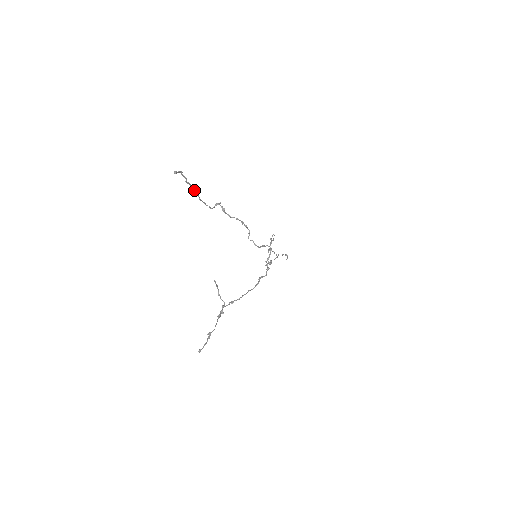
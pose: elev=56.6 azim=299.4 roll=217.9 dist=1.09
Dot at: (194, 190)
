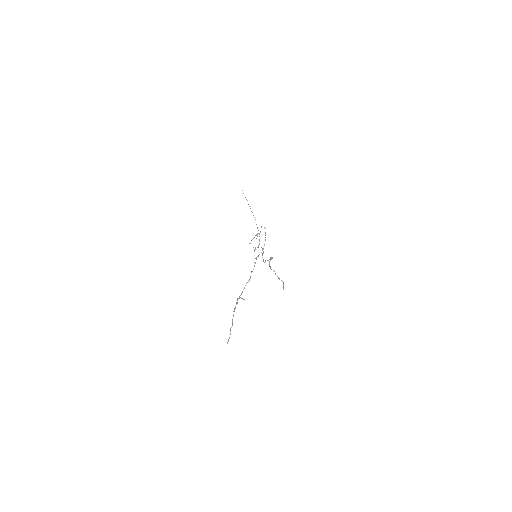
Dot at: occluded
